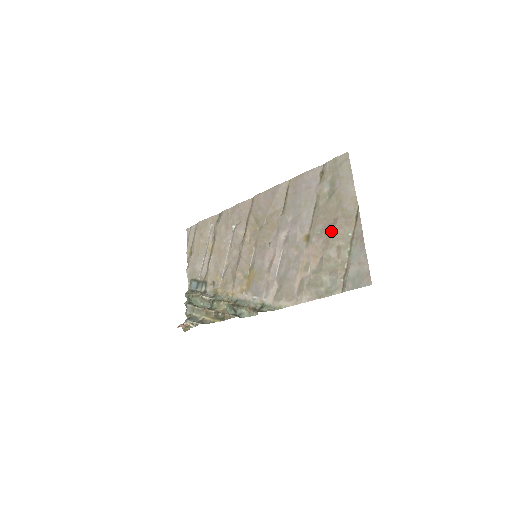
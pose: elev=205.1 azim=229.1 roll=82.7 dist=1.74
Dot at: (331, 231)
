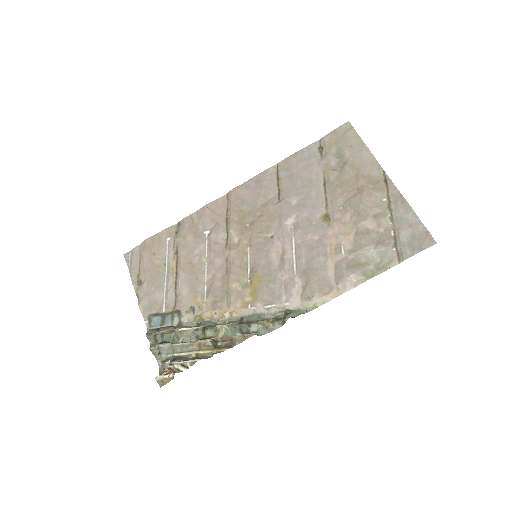
Dot at: (359, 201)
